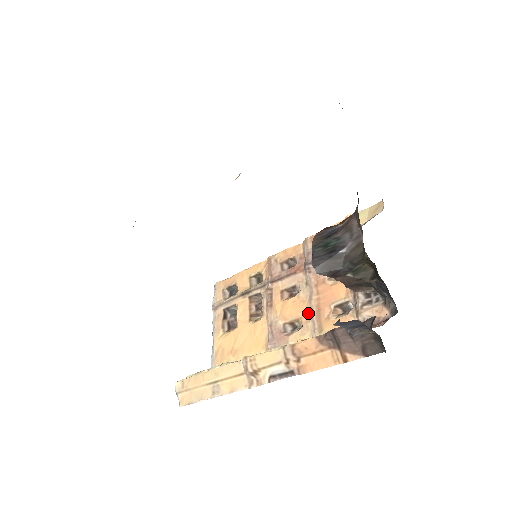
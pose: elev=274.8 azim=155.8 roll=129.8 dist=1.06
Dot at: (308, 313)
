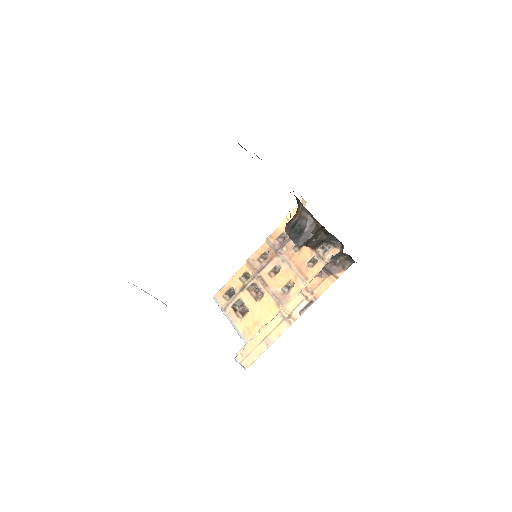
Dot at: (293, 275)
